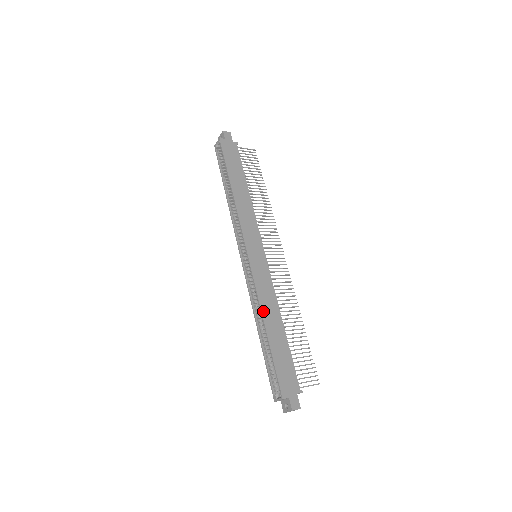
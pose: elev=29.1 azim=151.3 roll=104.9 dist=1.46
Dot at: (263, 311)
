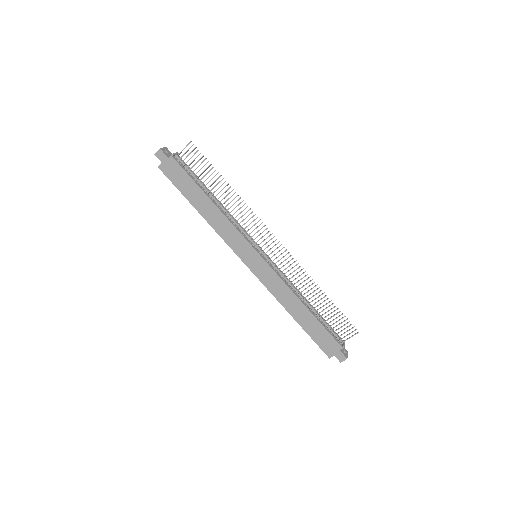
Dot at: (283, 305)
